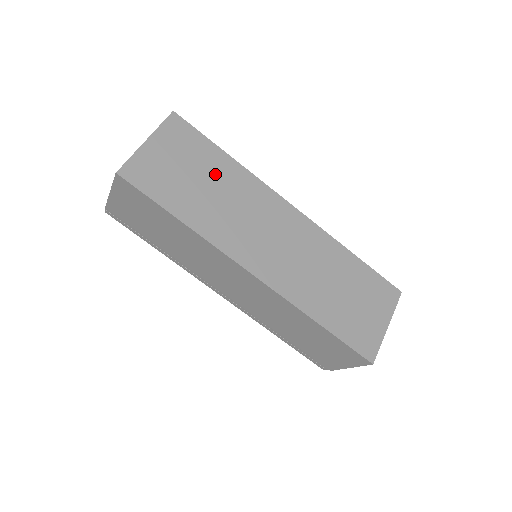
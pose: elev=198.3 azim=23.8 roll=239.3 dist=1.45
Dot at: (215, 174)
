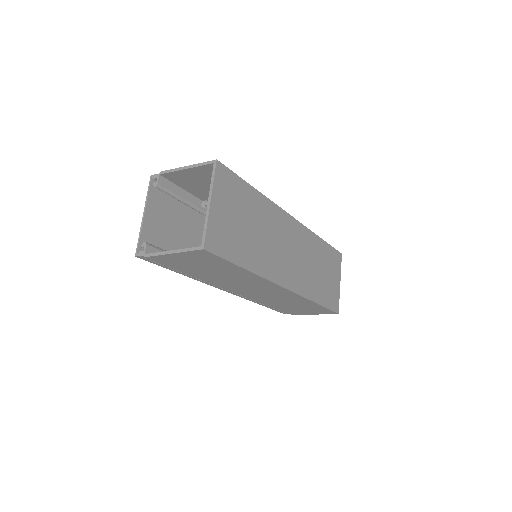
Dot at: (253, 213)
